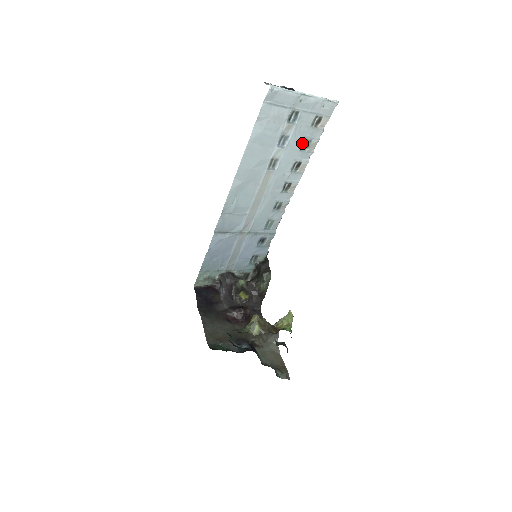
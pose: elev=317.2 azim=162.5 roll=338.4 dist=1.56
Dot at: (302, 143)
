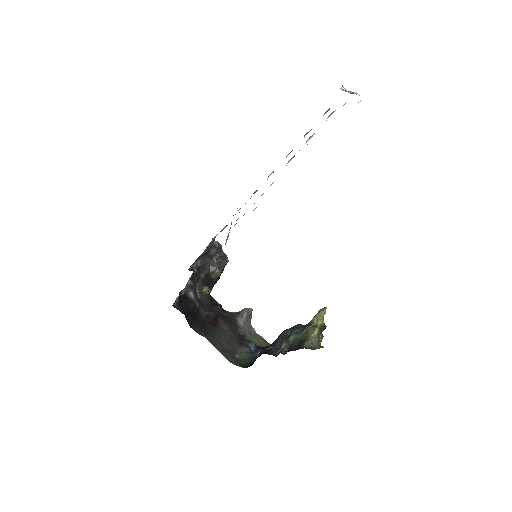
Dot at: occluded
